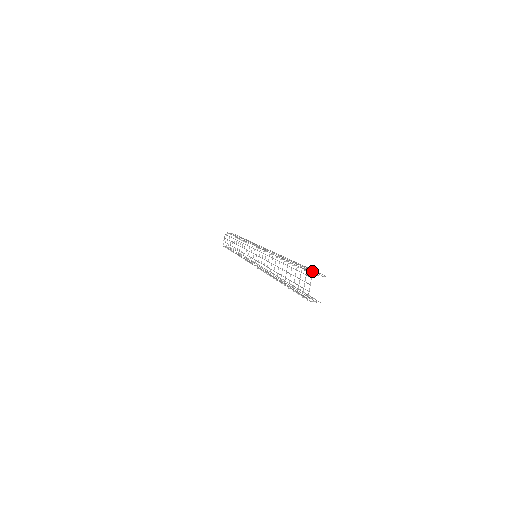
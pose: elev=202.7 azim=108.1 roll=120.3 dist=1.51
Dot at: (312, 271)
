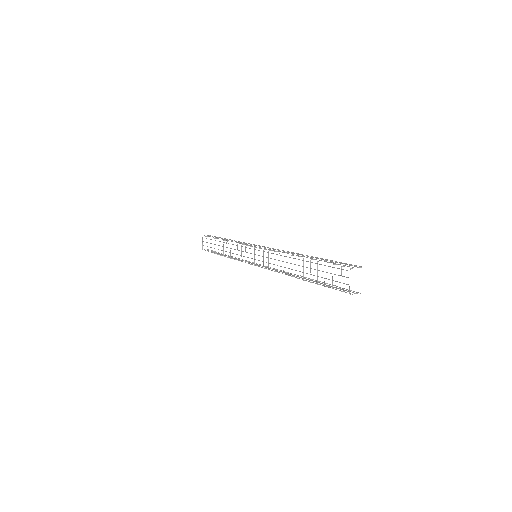
Dot at: occluded
